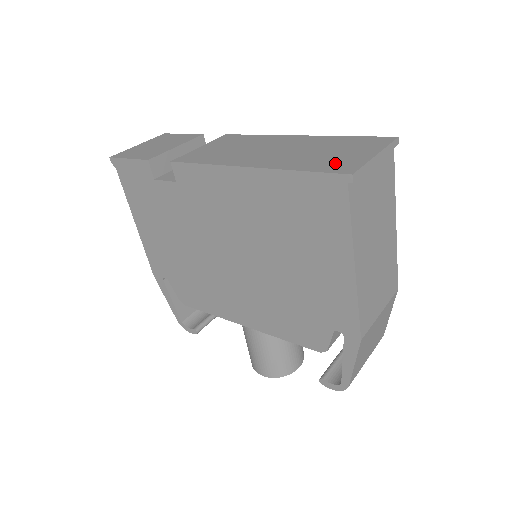
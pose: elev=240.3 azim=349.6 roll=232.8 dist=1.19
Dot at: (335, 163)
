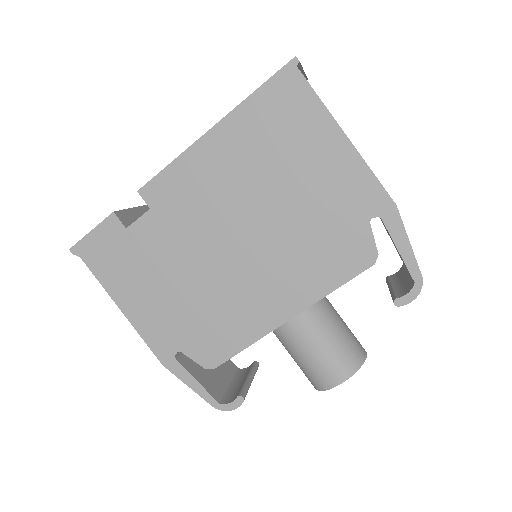
Dot at: occluded
